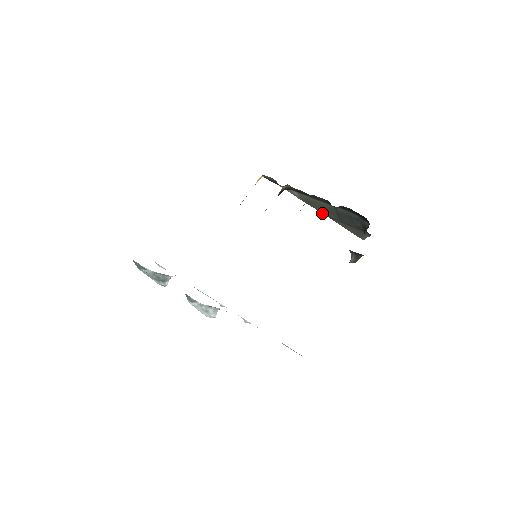
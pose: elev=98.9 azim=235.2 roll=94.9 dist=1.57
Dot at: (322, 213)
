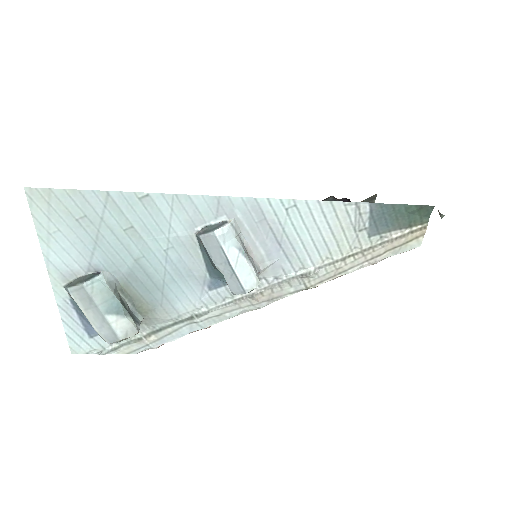
Dot at: occluded
